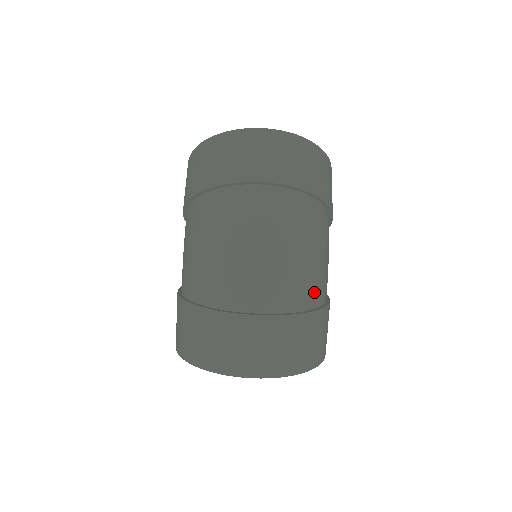
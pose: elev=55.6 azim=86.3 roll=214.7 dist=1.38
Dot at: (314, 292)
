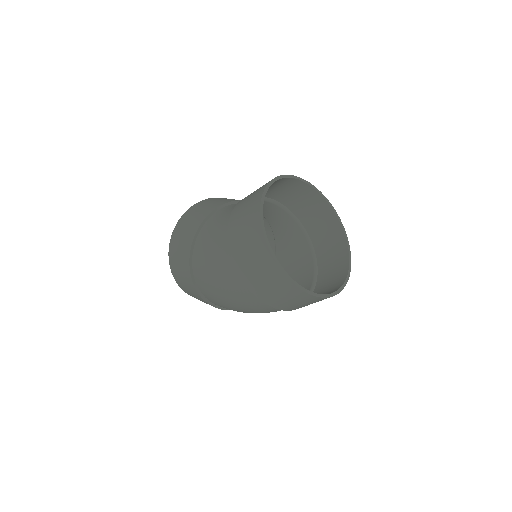
Dot at: occluded
